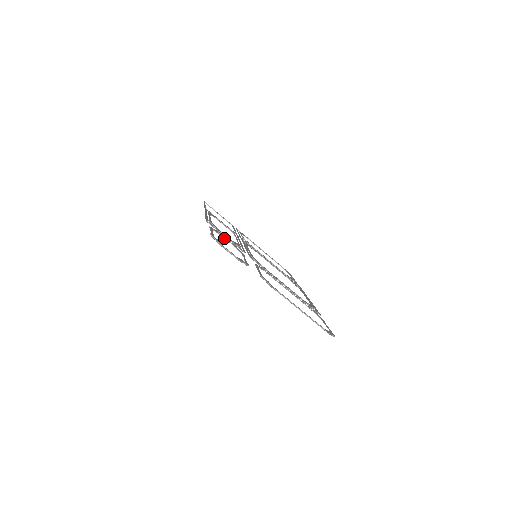
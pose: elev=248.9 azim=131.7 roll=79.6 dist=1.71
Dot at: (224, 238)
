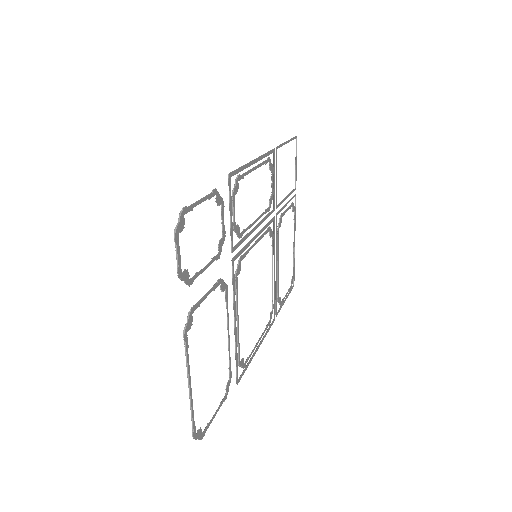
Dot at: (222, 216)
